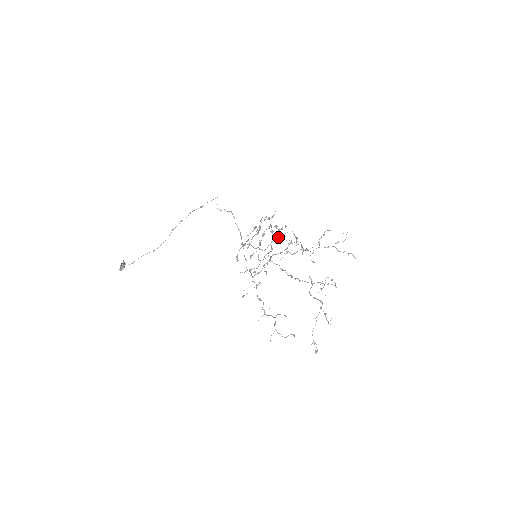
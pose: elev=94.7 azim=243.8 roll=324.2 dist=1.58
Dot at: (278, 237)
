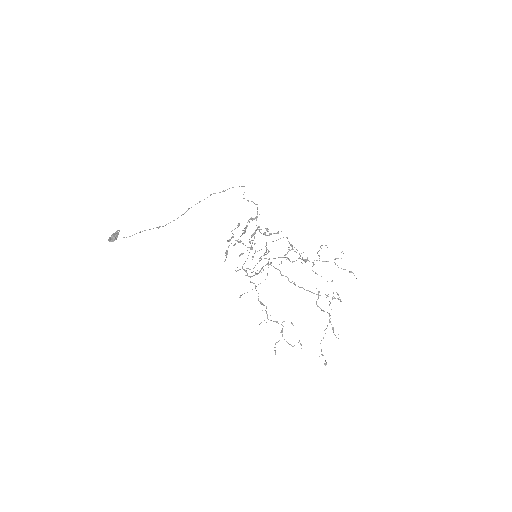
Dot at: (273, 241)
